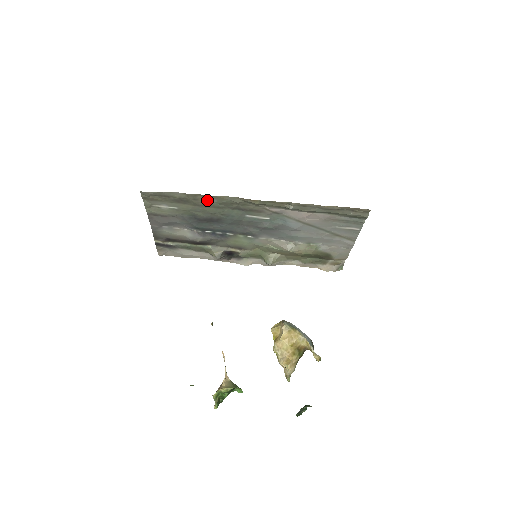
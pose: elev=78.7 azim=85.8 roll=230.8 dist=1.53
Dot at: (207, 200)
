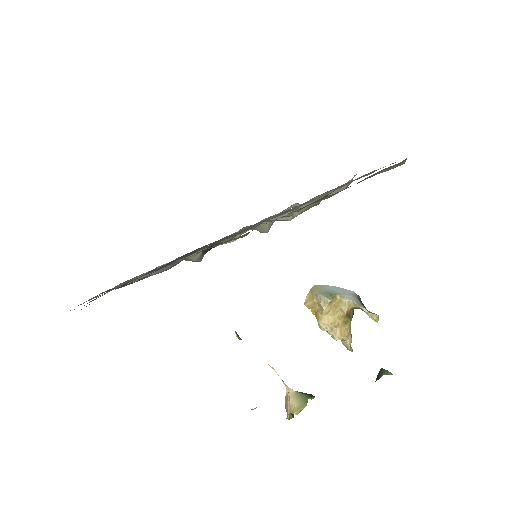
Dot at: (168, 264)
